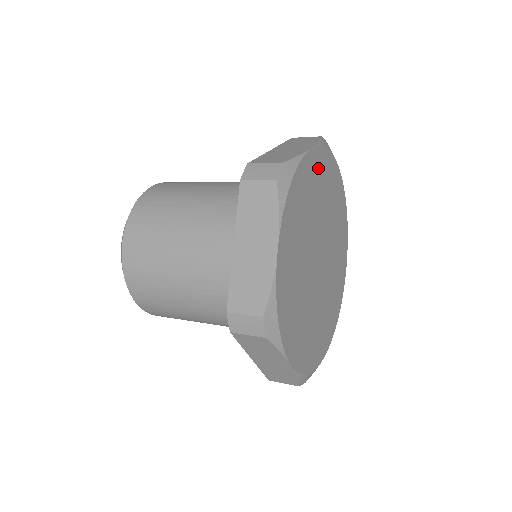
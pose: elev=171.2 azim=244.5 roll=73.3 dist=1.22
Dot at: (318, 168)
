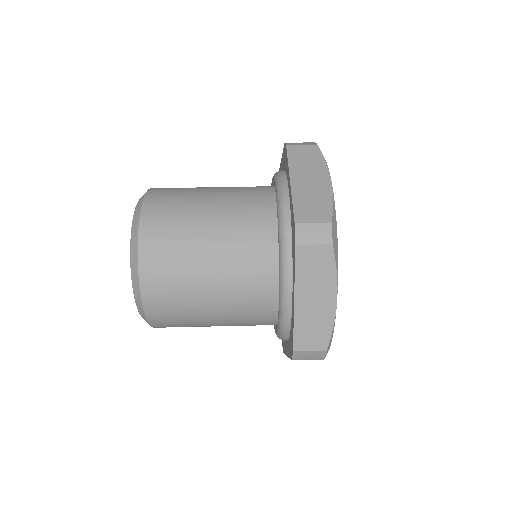
Dot at: occluded
